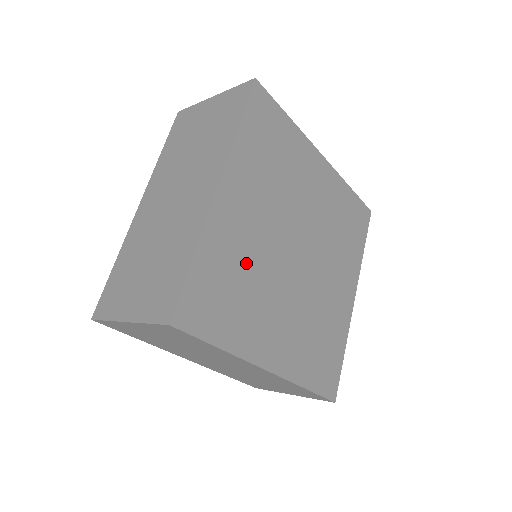
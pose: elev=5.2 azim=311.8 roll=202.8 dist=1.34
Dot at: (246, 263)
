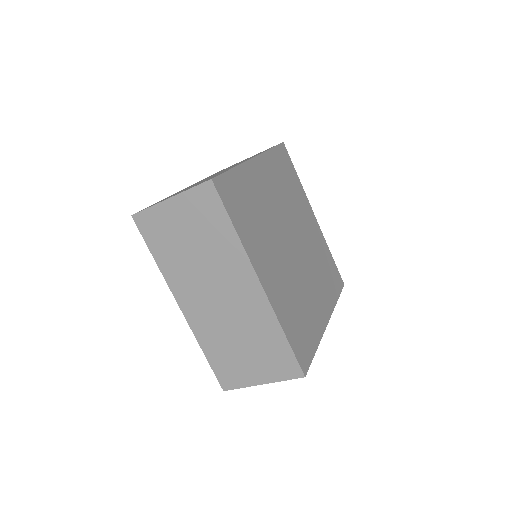
Dot at: (261, 208)
